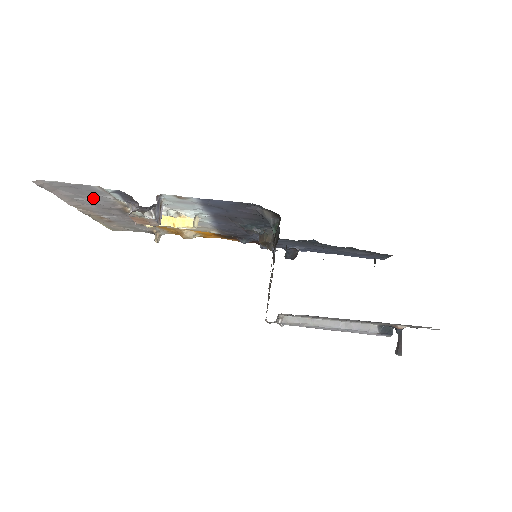
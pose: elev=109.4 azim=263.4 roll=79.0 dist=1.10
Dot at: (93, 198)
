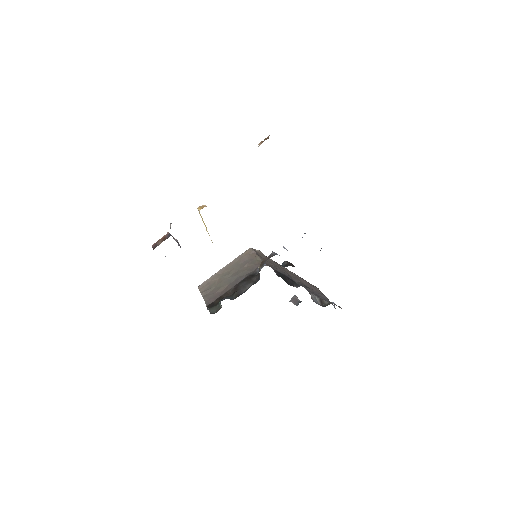
Dot at: occluded
